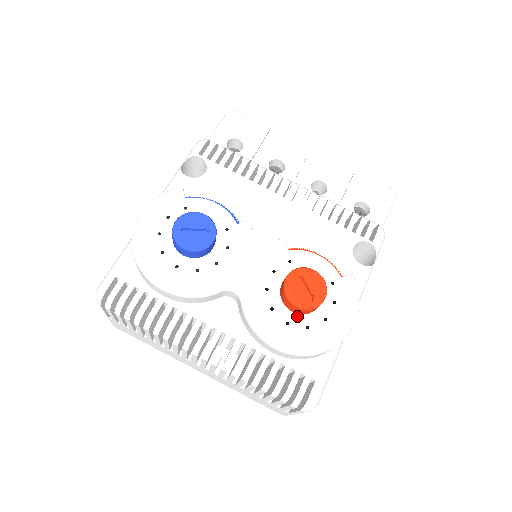
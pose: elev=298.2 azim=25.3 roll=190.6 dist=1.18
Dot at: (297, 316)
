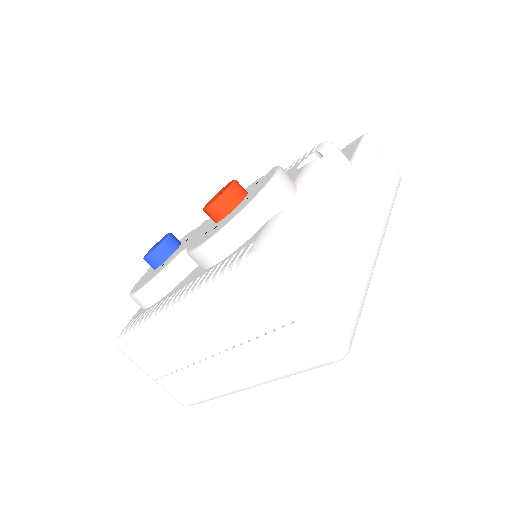
Dot at: (224, 218)
